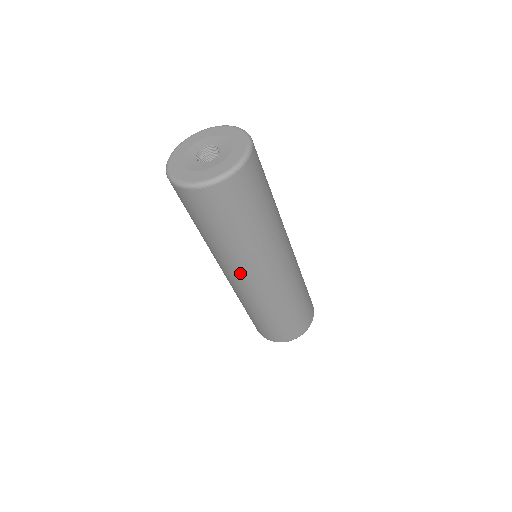
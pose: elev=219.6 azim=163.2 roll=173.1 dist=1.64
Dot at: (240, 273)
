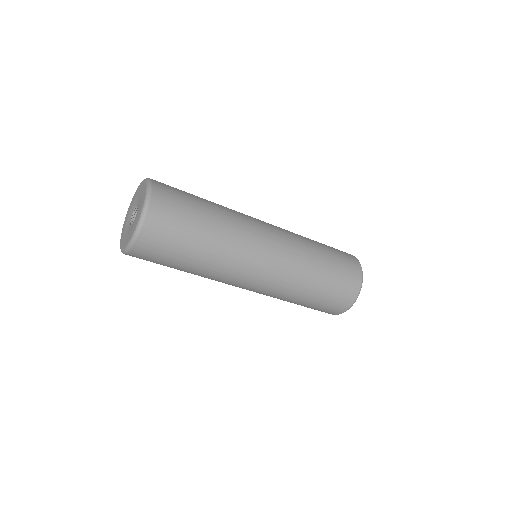
Dot at: (242, 276)
